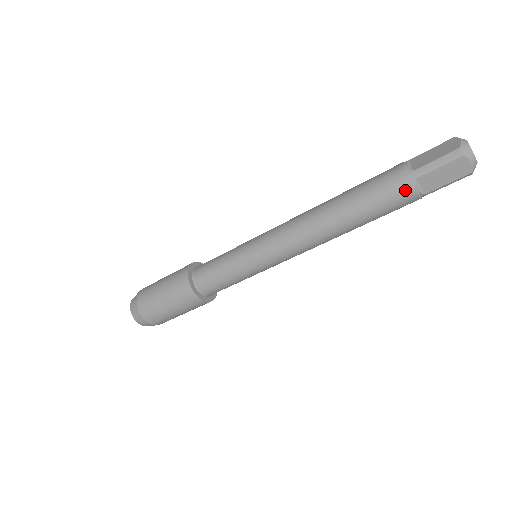
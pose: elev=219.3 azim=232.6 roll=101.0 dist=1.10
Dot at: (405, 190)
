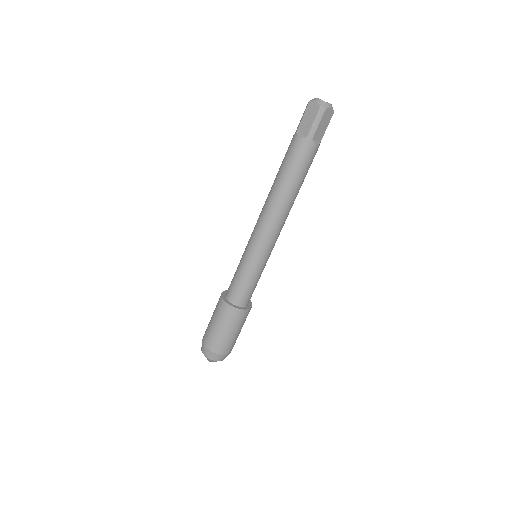
Dot at: (311, 150)
